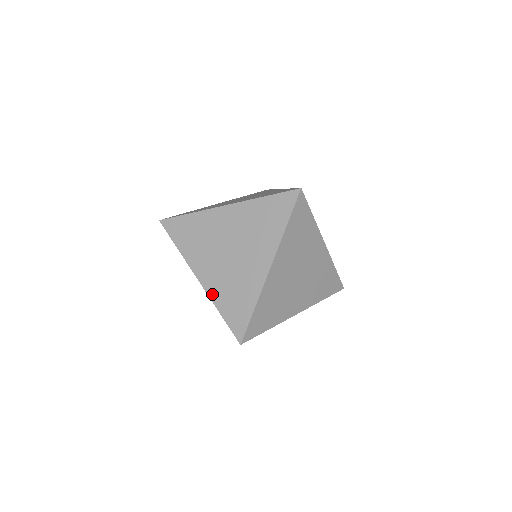
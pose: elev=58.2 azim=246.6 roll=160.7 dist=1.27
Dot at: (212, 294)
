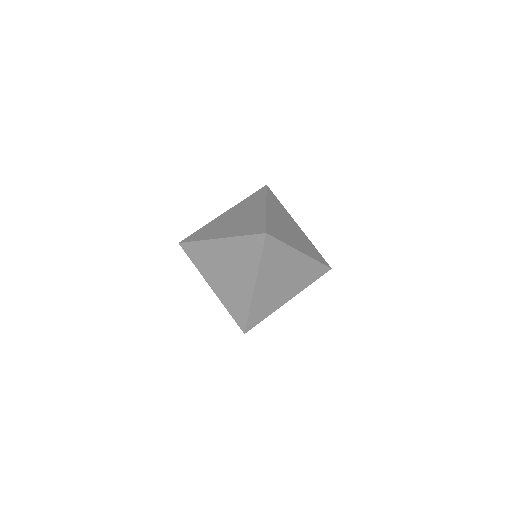
Dot at: (233, 235)
